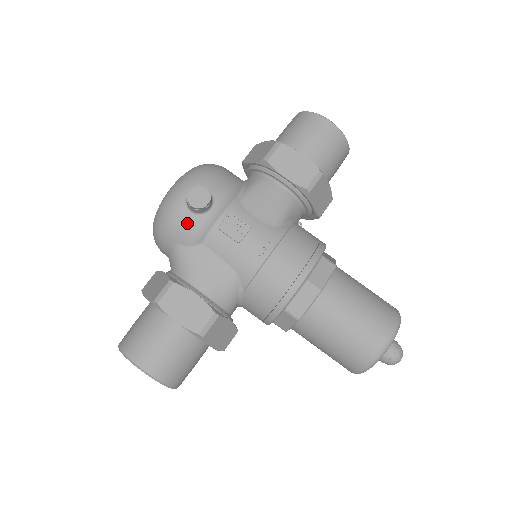
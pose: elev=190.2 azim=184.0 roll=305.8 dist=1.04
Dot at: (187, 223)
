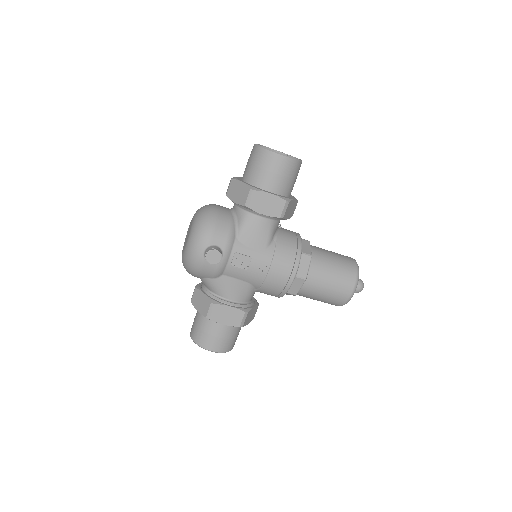
Dot at: (210, 269)
